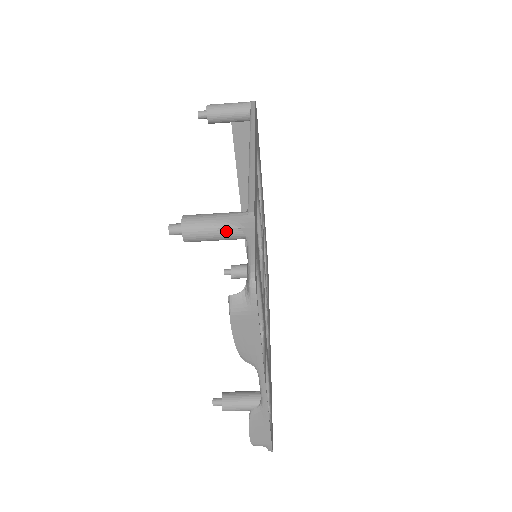
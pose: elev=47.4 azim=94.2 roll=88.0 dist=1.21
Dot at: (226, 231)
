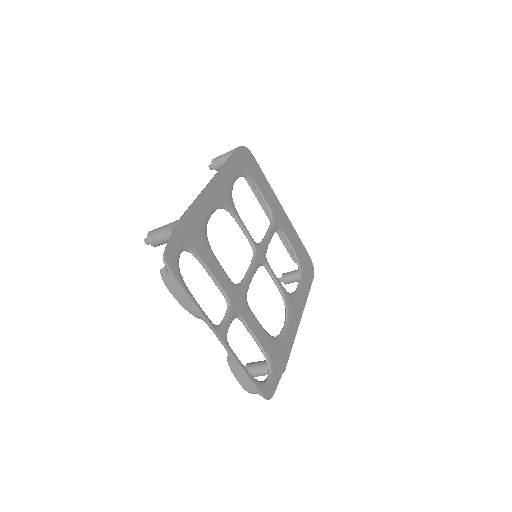
Dot at: (168, 234)
